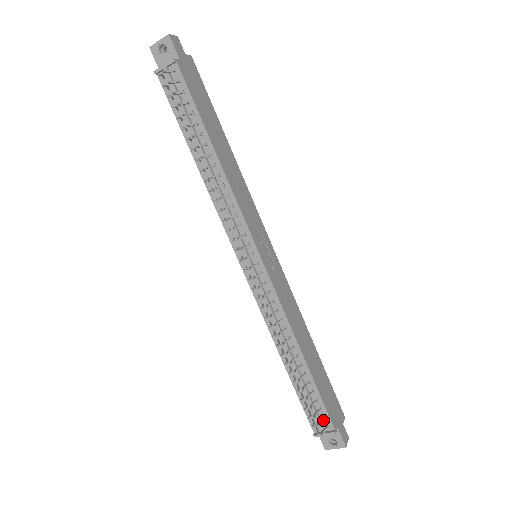
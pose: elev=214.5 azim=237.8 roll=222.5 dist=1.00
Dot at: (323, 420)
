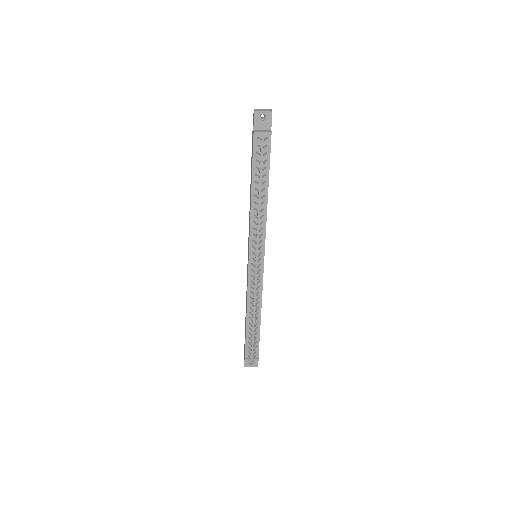
Dot at: (254, 352)
